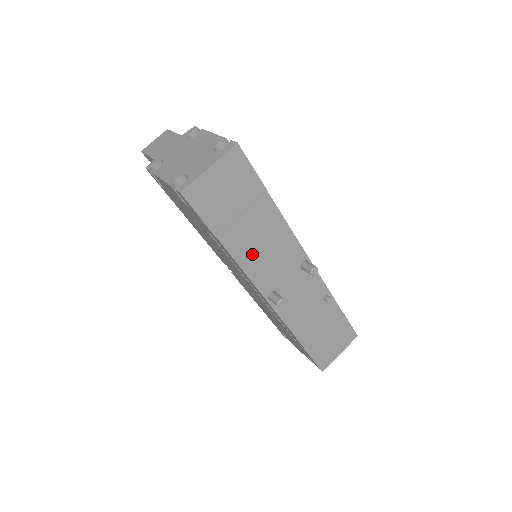
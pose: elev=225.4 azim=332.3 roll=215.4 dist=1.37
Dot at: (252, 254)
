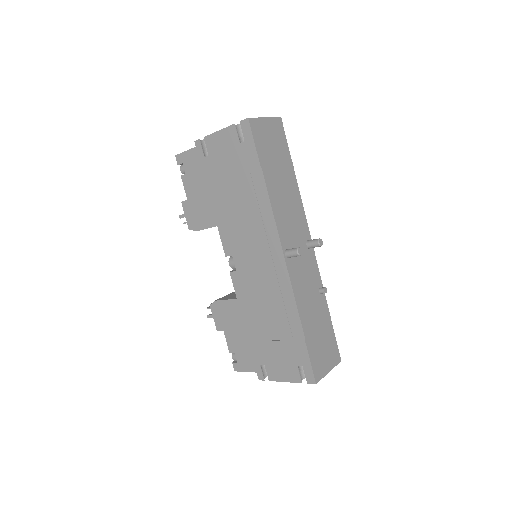
Dot at: (279, 202)
